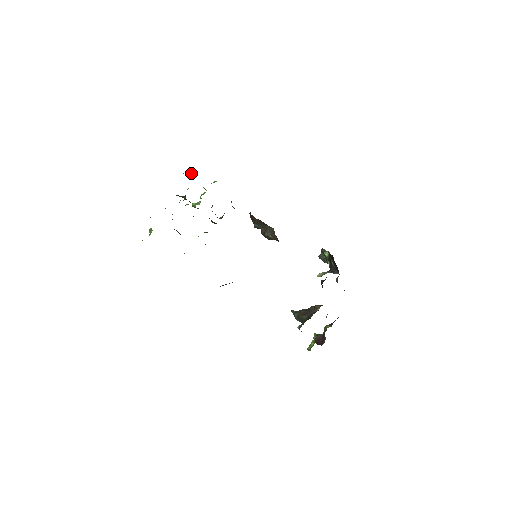
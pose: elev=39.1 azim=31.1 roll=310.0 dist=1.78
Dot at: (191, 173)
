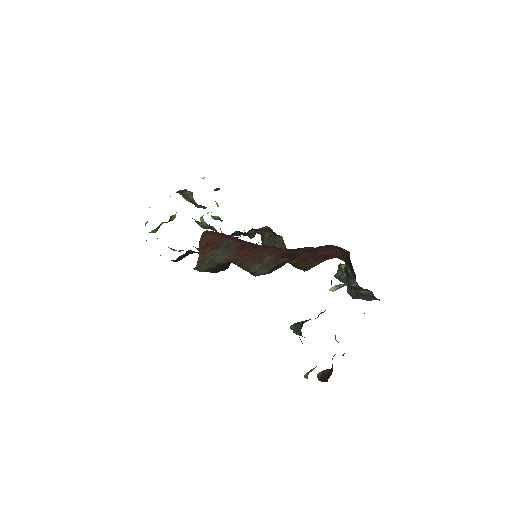
Dot at: occluded
